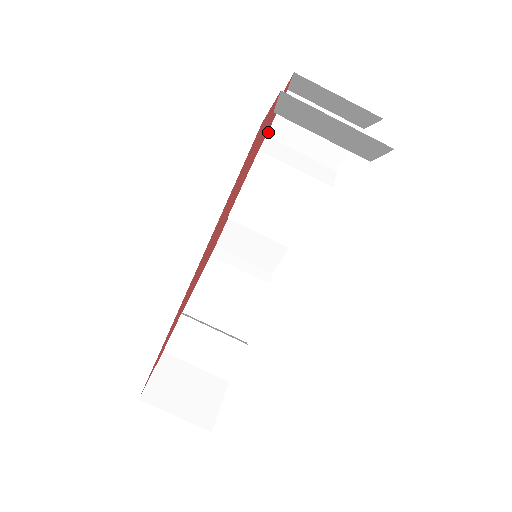
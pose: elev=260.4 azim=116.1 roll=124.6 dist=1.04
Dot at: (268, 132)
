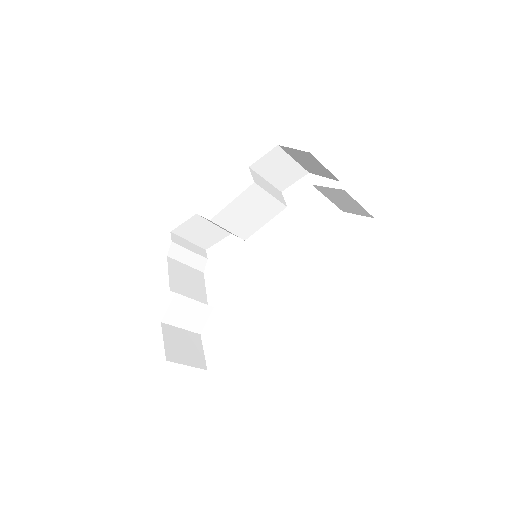
Dot at: (251, 165)
